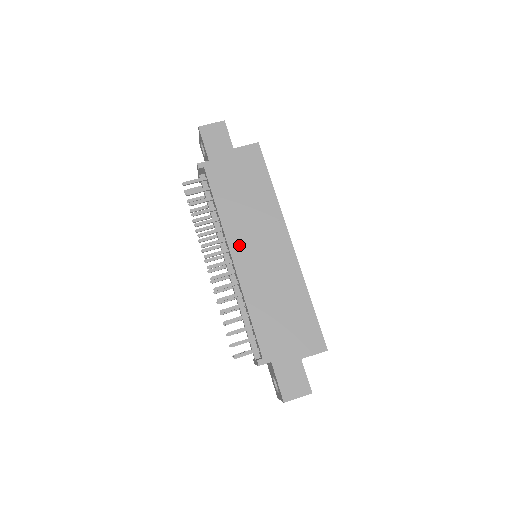
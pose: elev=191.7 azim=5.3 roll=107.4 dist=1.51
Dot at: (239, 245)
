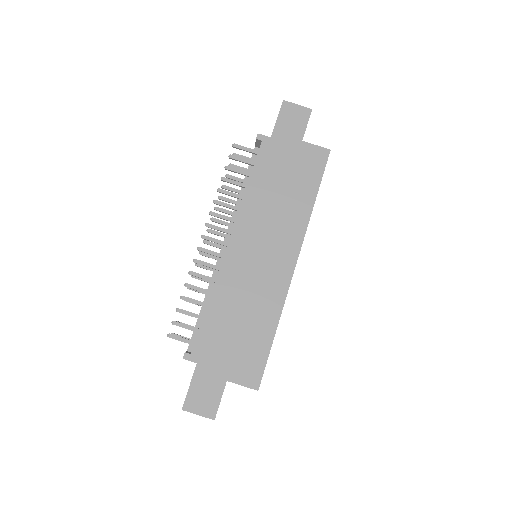
Dot at: (244, 234)
